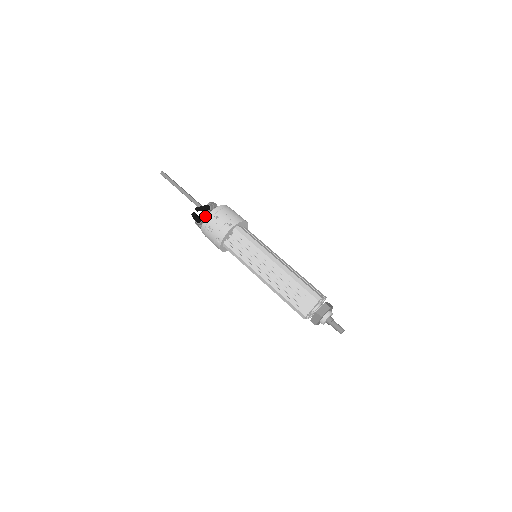
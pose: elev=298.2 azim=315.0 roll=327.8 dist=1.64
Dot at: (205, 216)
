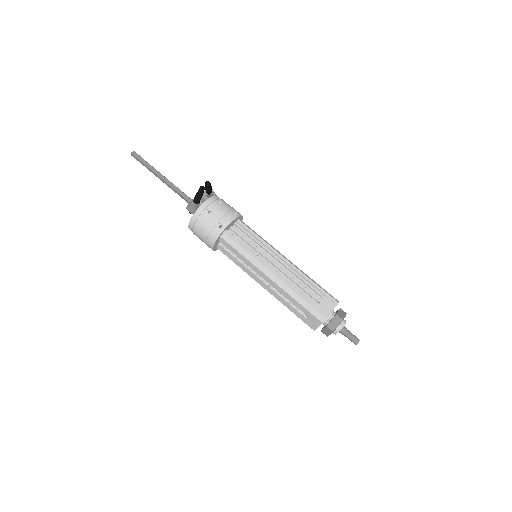
Dot at: occluded
